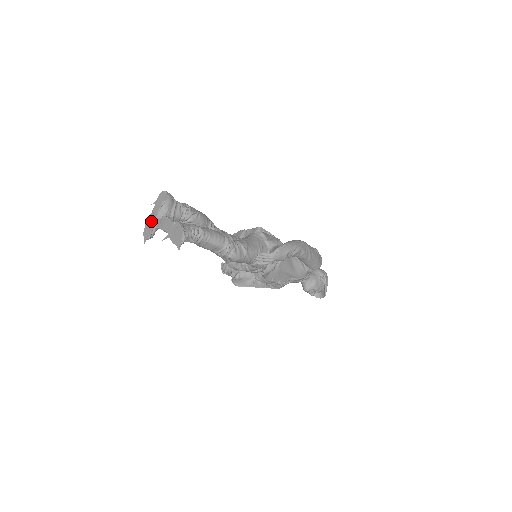
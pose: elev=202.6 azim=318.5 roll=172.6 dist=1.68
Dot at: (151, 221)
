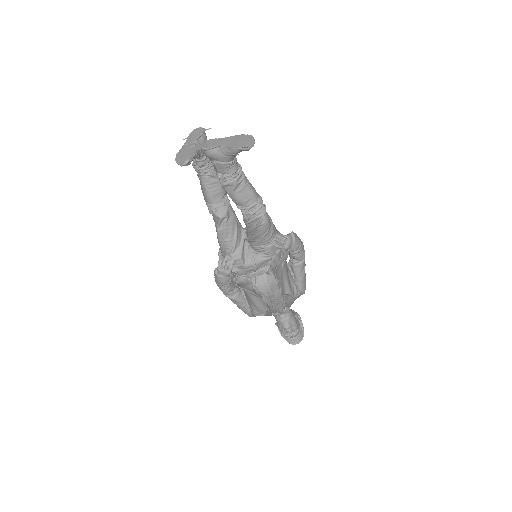
Dot at: (186, 149)
